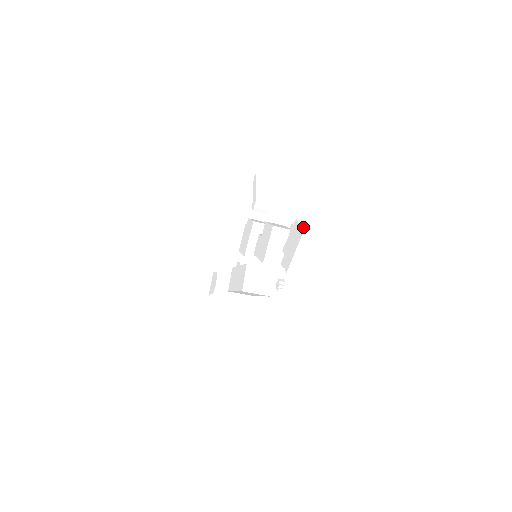
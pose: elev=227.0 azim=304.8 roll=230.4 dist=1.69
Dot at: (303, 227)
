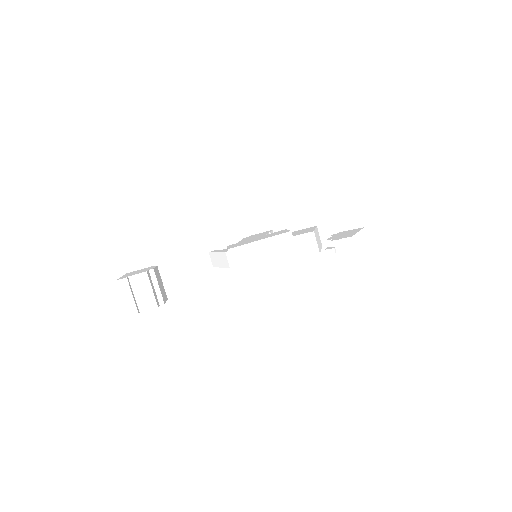
Dot at: occluded
